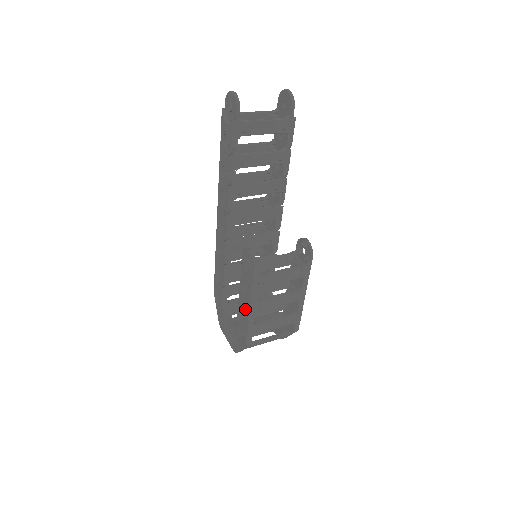
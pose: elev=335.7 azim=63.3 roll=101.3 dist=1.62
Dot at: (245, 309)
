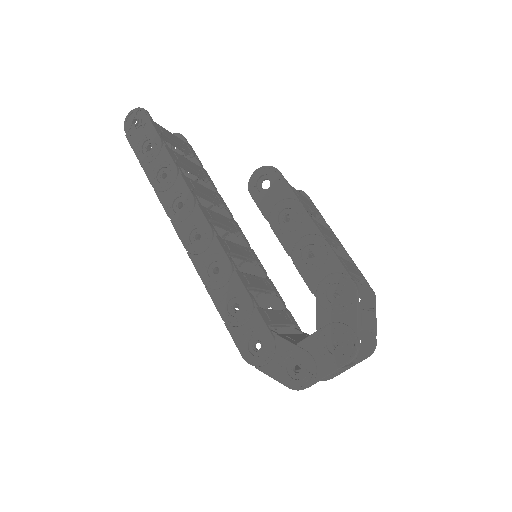
Dot at: (309, 241)
